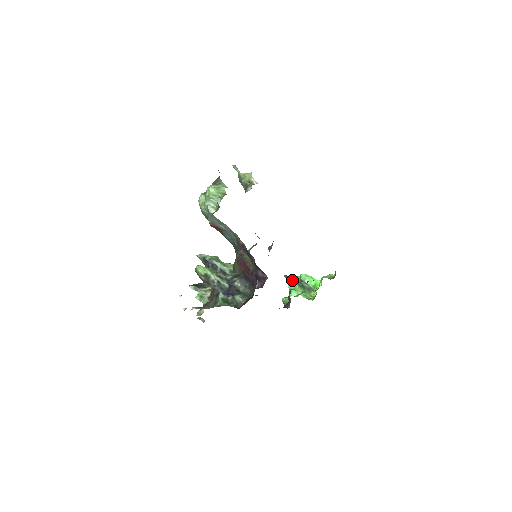
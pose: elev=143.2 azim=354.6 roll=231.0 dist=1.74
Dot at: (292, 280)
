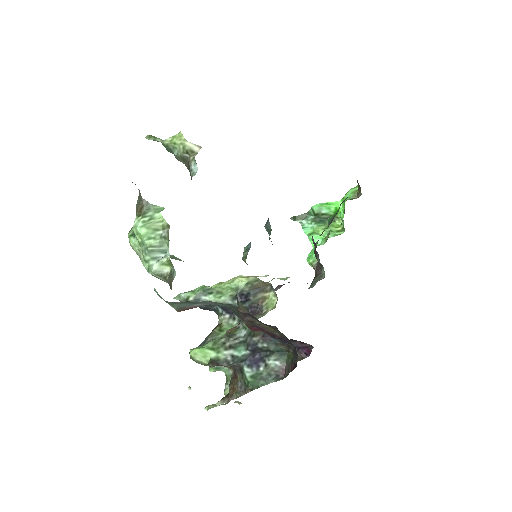
Dot at: (304, 219)
